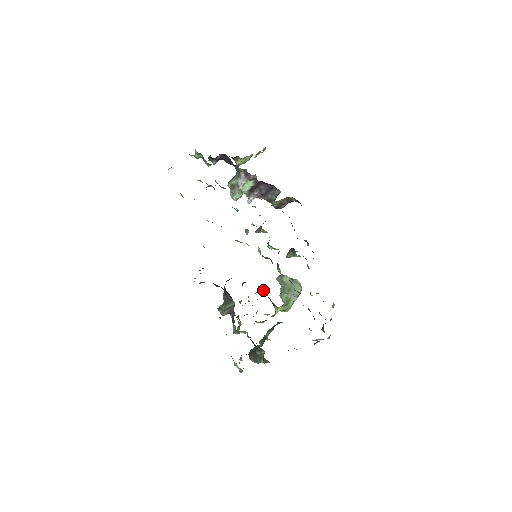
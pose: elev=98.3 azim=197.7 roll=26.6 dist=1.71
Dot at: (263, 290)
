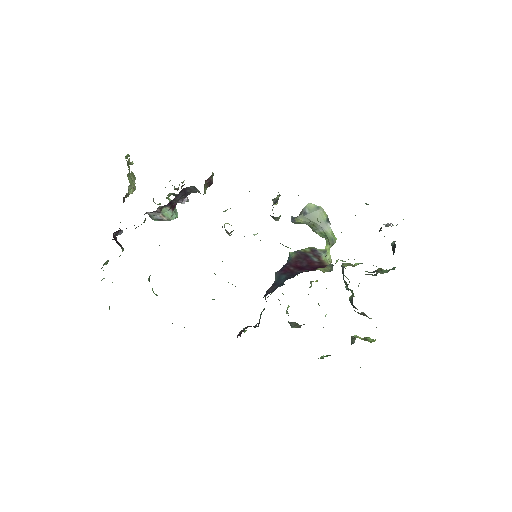
Dot at: (297, 262)
